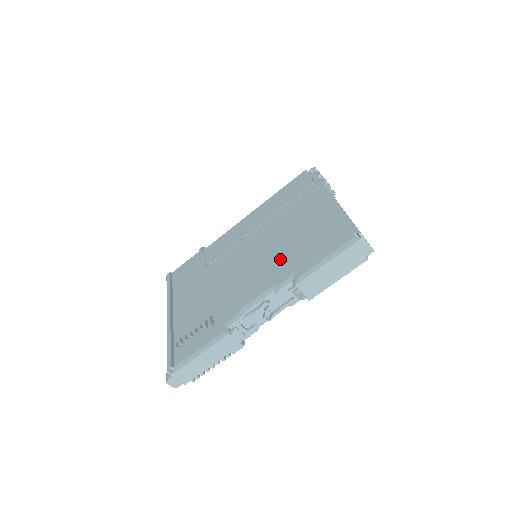
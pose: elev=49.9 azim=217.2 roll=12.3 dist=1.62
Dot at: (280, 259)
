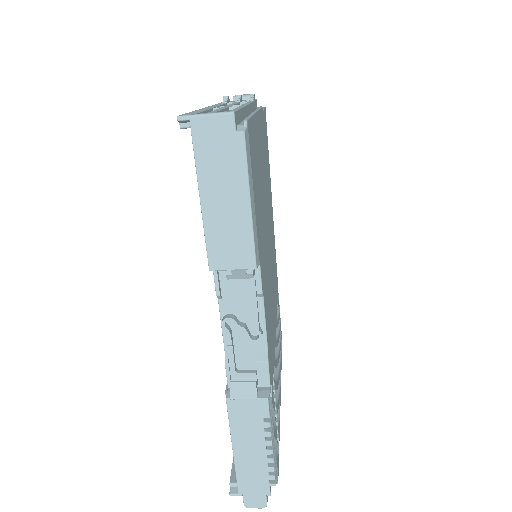
Dot at: occluded
